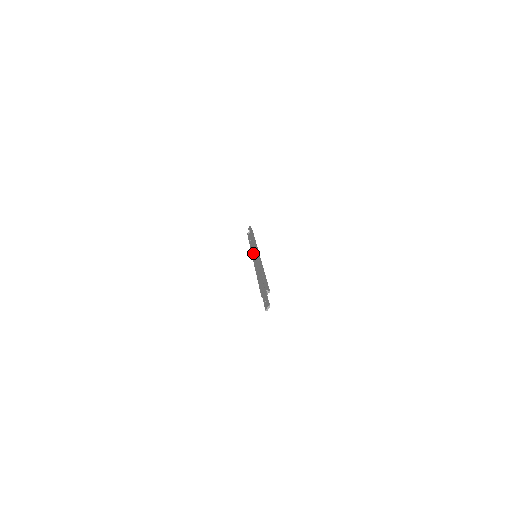
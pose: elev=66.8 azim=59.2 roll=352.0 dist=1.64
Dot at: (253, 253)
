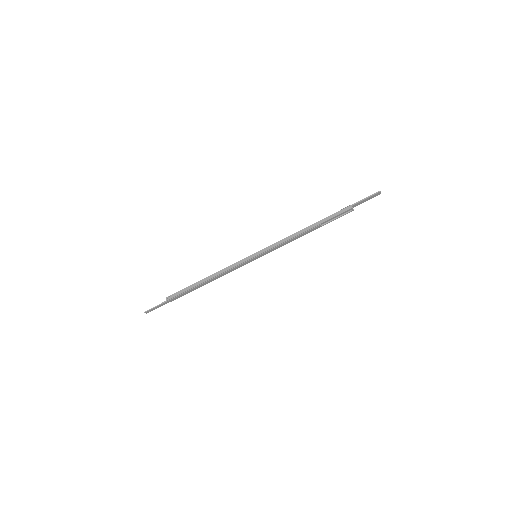
Dot at: (249, 256)
